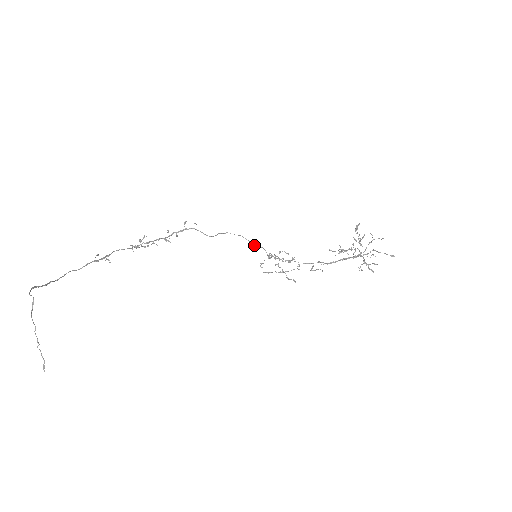
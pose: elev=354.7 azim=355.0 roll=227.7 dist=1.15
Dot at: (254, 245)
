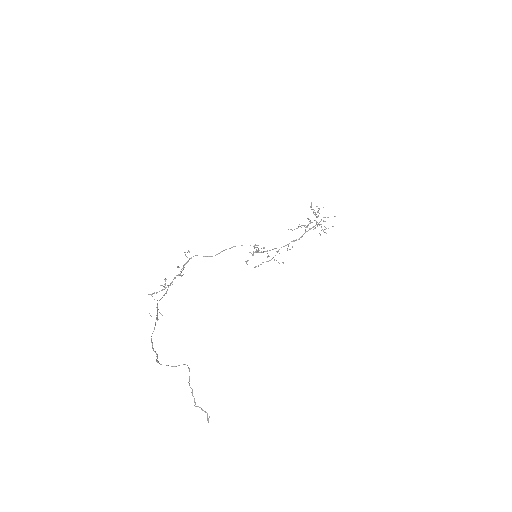
Dot at: (254, 248)
